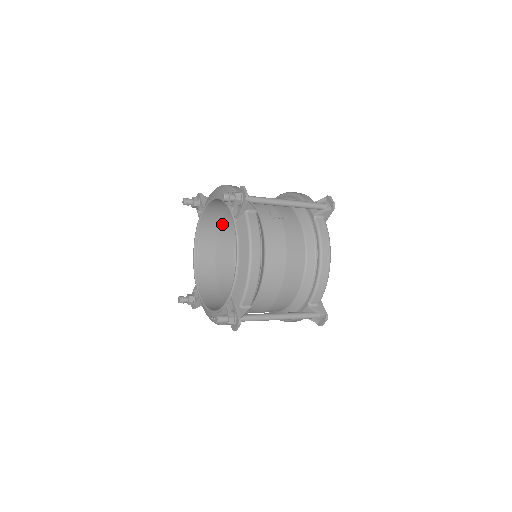
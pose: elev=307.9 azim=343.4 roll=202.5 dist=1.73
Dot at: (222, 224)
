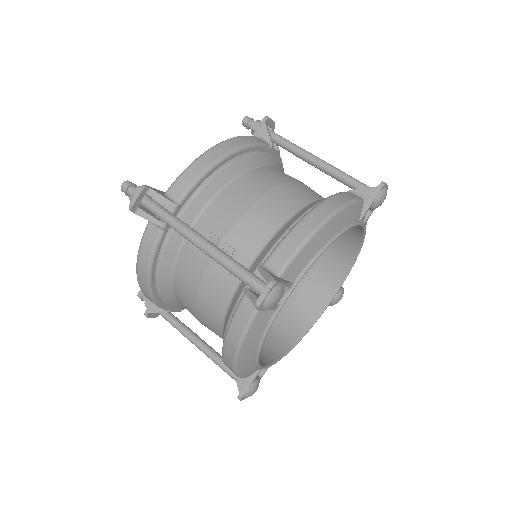
Dot at: occluded
